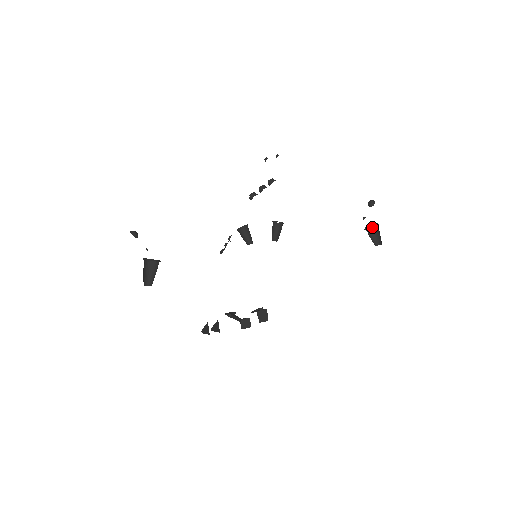
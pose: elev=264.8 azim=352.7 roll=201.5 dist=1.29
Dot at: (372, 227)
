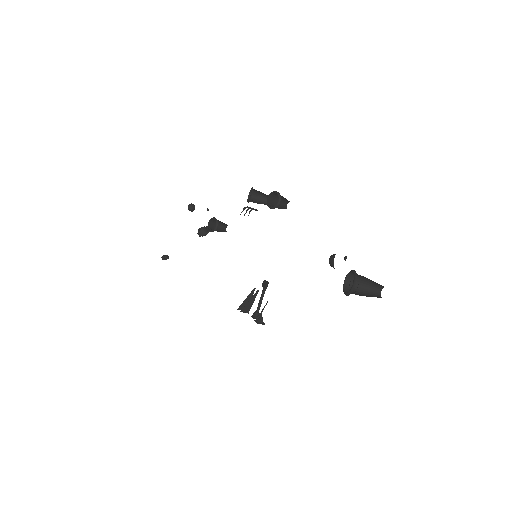
Dot at: occluded
